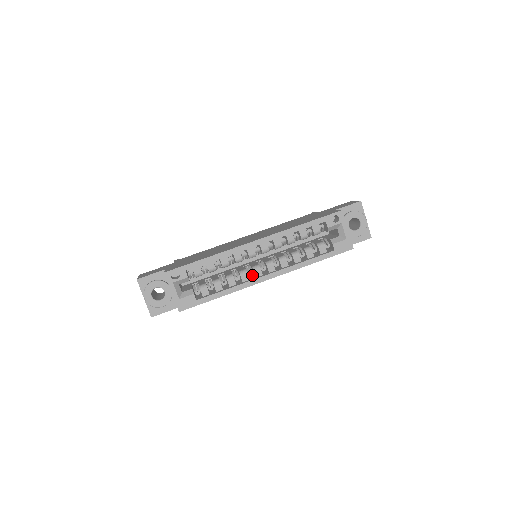
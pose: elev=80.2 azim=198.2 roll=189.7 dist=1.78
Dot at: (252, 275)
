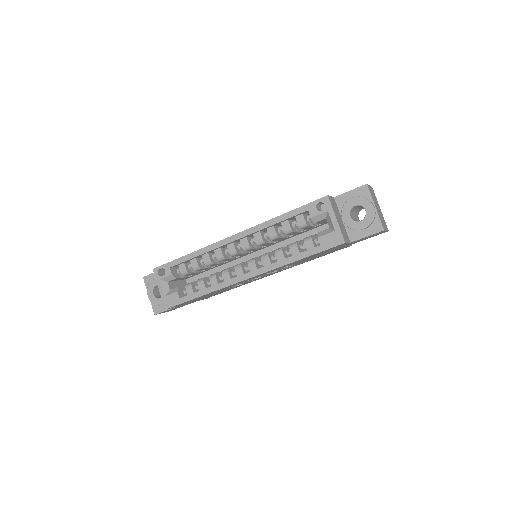
Dot at: occluded
